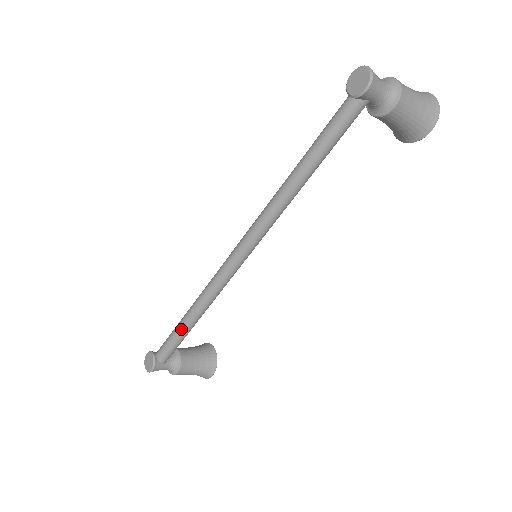
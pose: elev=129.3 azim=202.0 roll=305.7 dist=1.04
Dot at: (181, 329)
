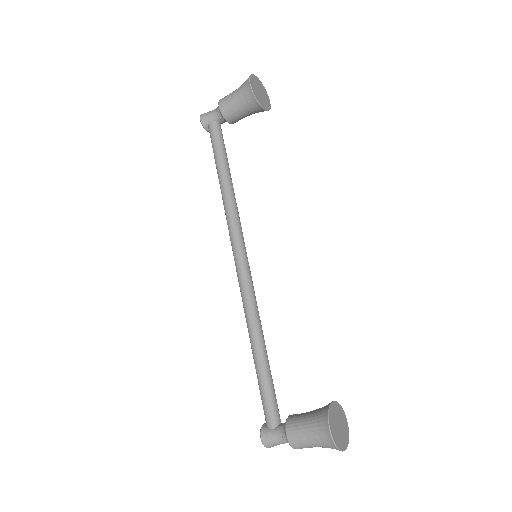
Dot at: (255, 368)
